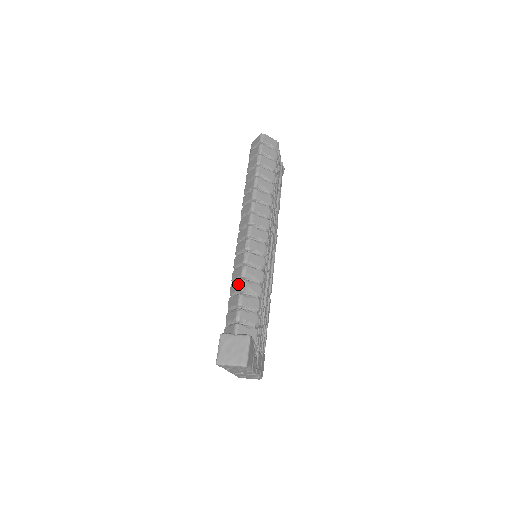
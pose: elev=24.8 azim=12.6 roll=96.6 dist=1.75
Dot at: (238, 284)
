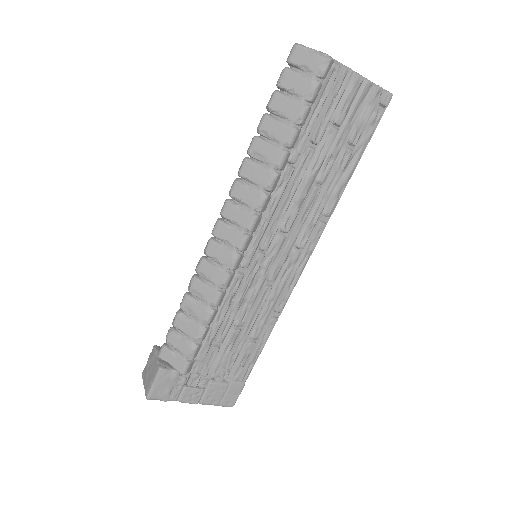
Dot at: occluded
